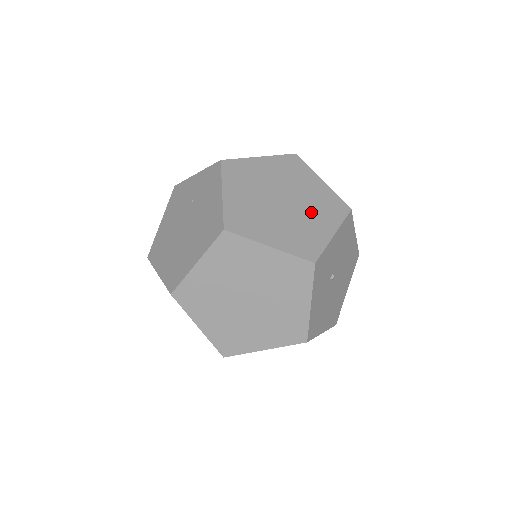
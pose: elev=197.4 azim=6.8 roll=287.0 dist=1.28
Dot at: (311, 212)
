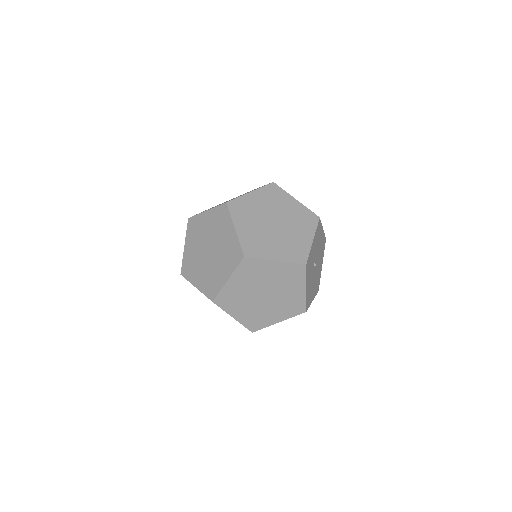
Dot at: (295, 227)
